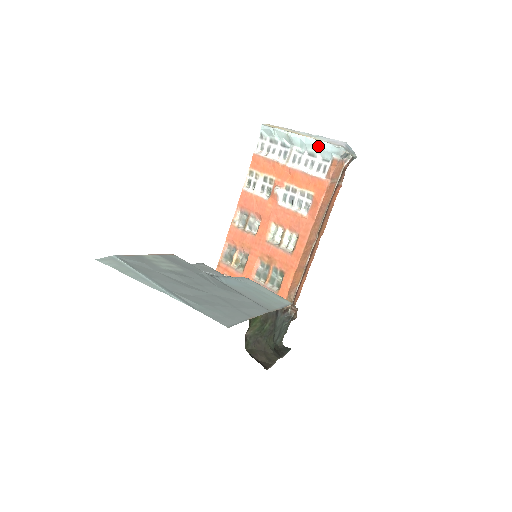
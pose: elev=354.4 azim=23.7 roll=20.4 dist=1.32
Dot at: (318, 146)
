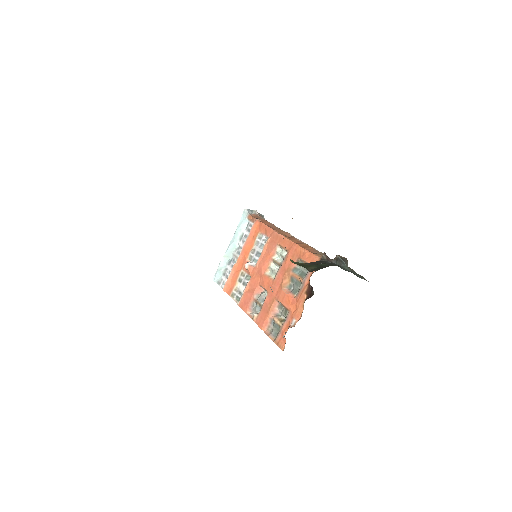
Dot at: (237, 230)
